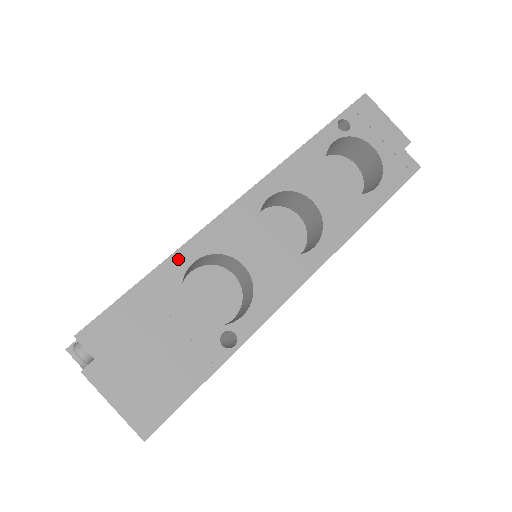
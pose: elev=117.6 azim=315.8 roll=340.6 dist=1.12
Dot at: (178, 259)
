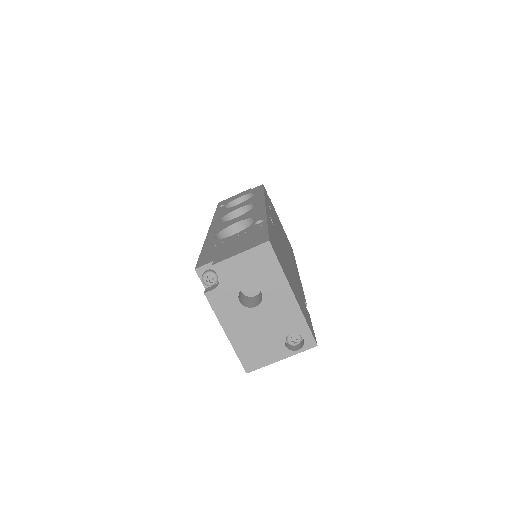
Dot at: (208, 242)
